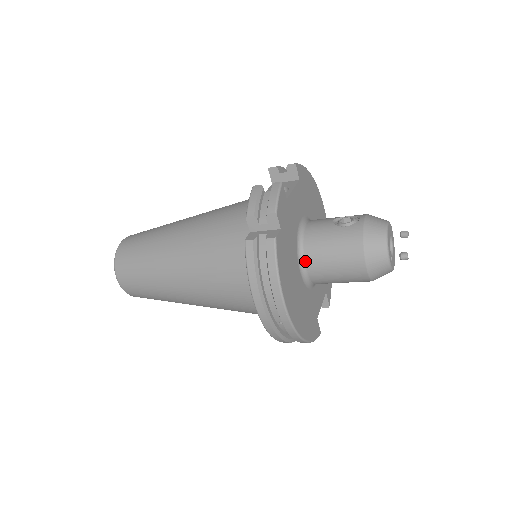
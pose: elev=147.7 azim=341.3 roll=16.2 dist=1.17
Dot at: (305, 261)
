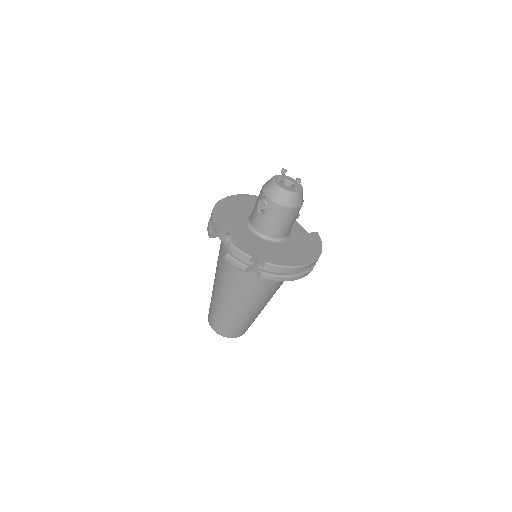
Dot at: (277, 238)
